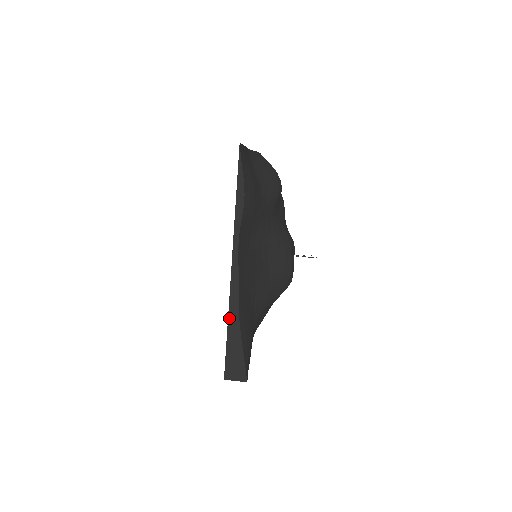
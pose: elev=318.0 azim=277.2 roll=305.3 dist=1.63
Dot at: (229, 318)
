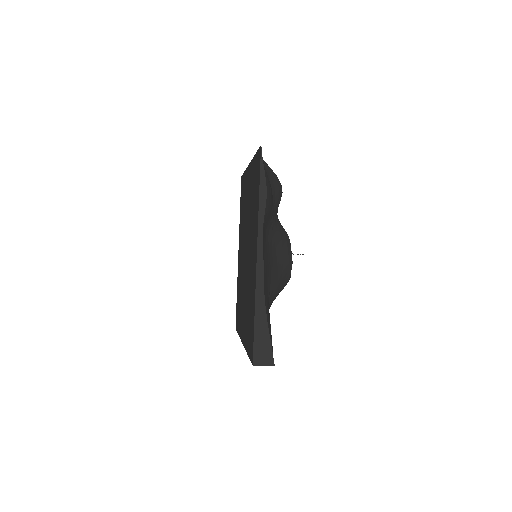
Dot at: (256, 306)
